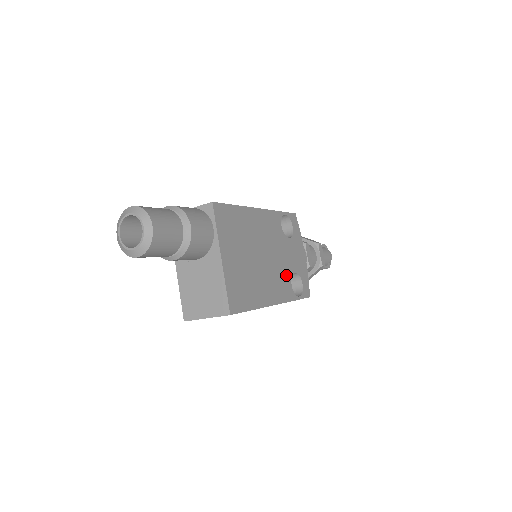
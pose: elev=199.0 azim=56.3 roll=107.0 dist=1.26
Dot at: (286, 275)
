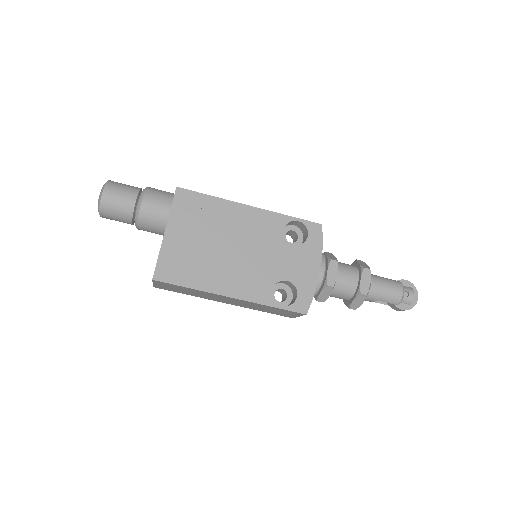
Dot at: (267, 277)
